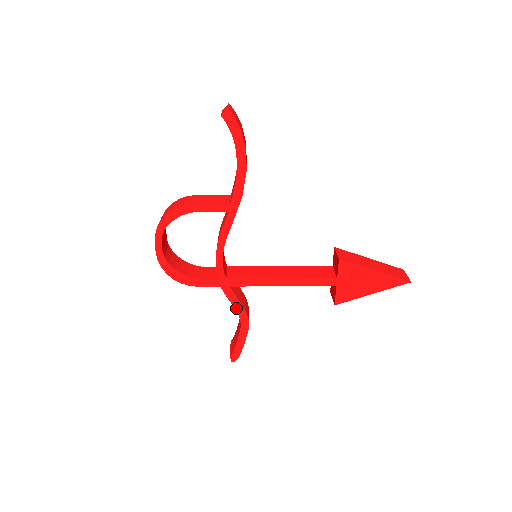
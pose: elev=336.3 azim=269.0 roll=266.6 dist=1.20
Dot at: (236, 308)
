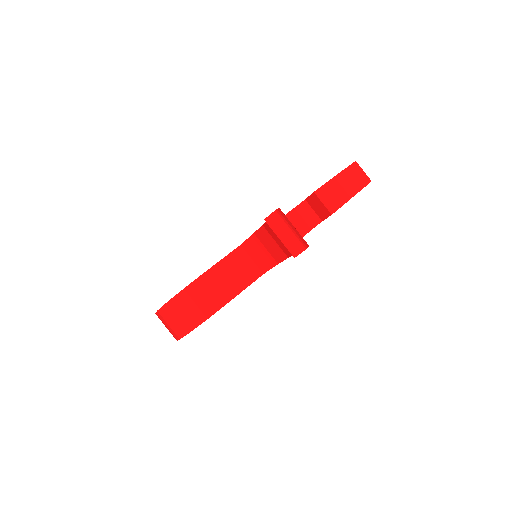
Dot at: occluded
